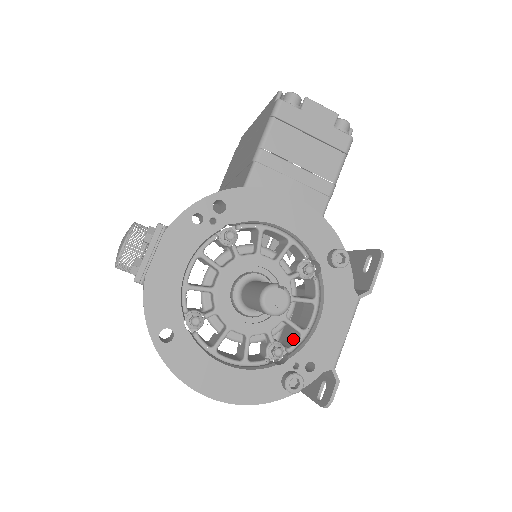
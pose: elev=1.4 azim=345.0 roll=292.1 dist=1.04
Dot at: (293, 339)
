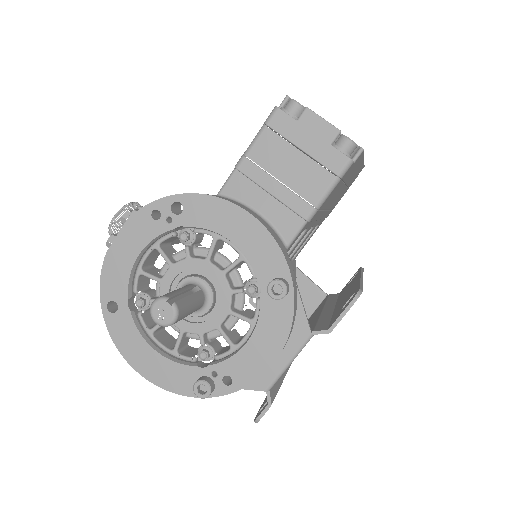
Dot at: (227, 349)
